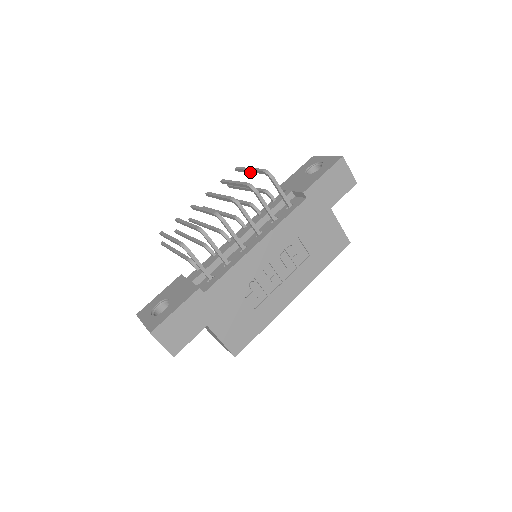
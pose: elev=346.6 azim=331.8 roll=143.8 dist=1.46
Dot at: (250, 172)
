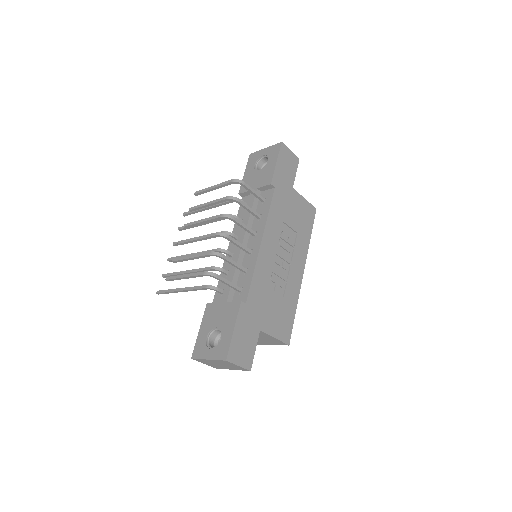
Dot at: (215, 189)
